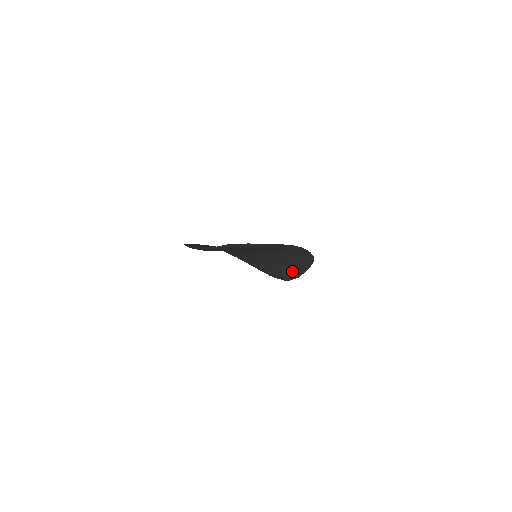
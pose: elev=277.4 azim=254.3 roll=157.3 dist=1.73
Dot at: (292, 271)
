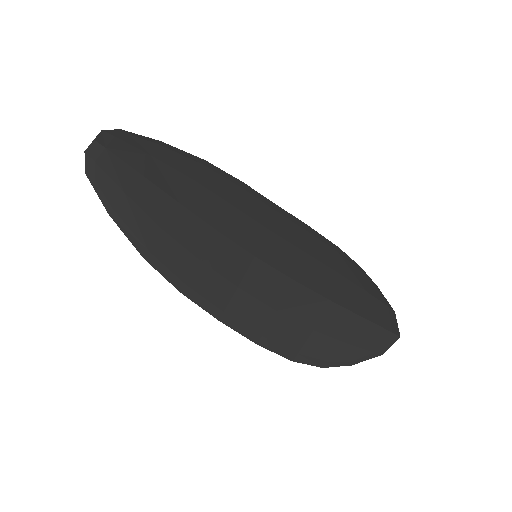
Dot at: (362, 296)
